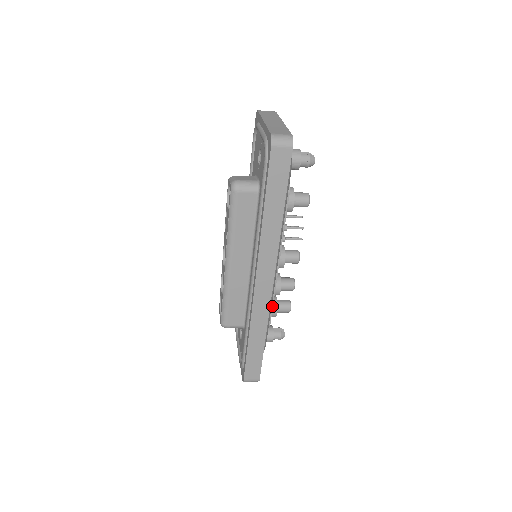
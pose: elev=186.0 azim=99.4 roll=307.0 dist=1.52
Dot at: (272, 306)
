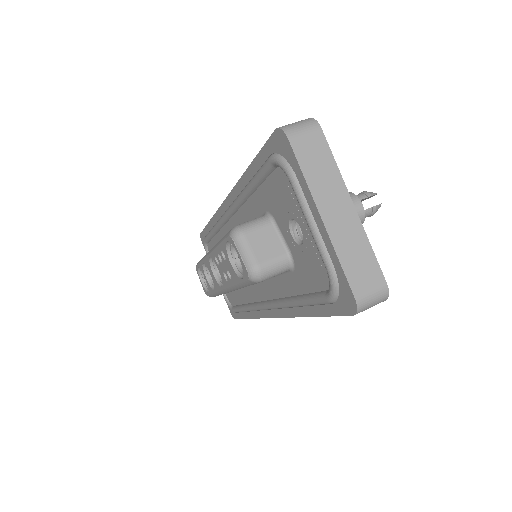
Dot at: occluded
